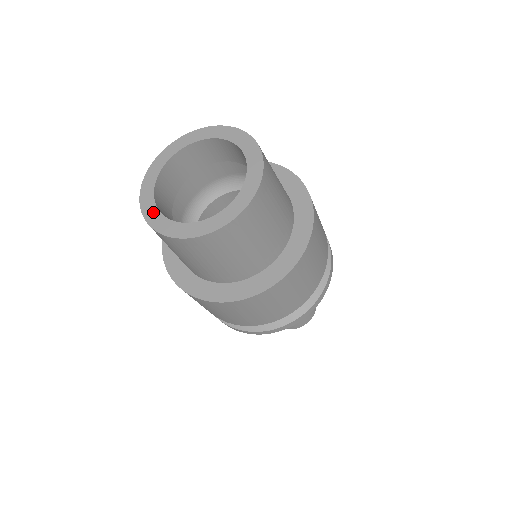
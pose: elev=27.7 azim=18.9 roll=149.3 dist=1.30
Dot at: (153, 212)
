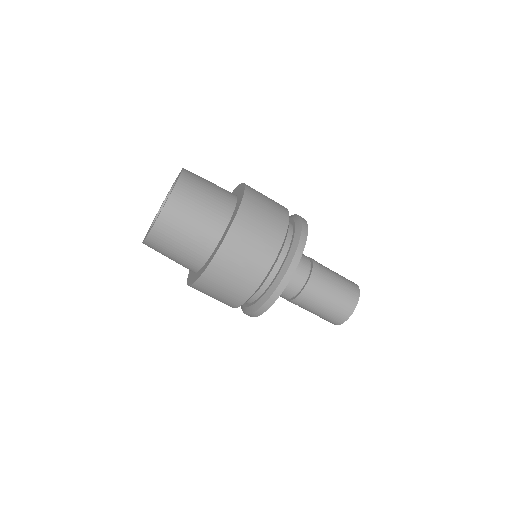
Dot at: occluded
